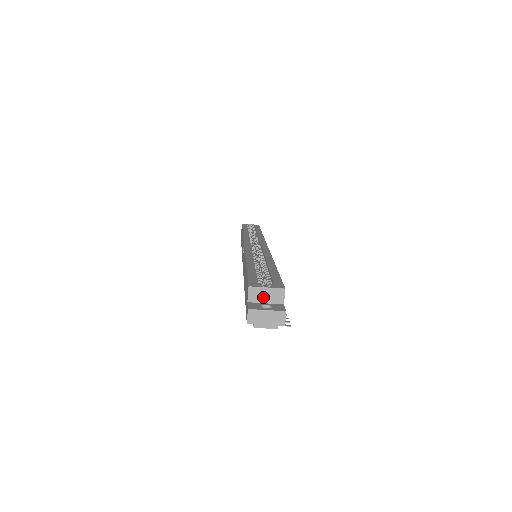
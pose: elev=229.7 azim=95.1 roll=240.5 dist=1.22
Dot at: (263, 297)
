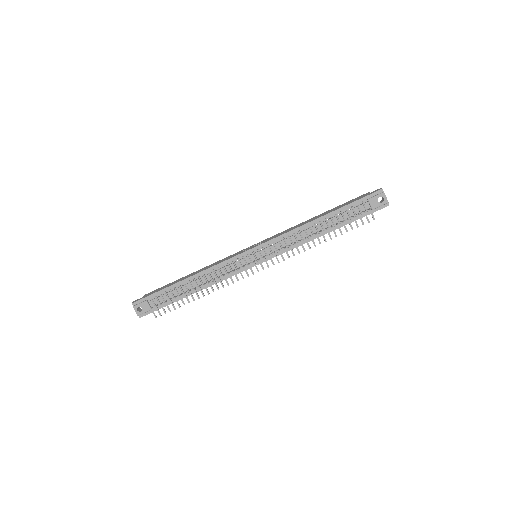
Dot at: occluded
